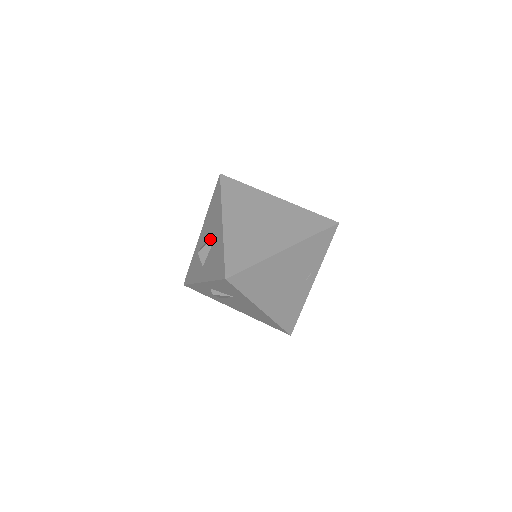
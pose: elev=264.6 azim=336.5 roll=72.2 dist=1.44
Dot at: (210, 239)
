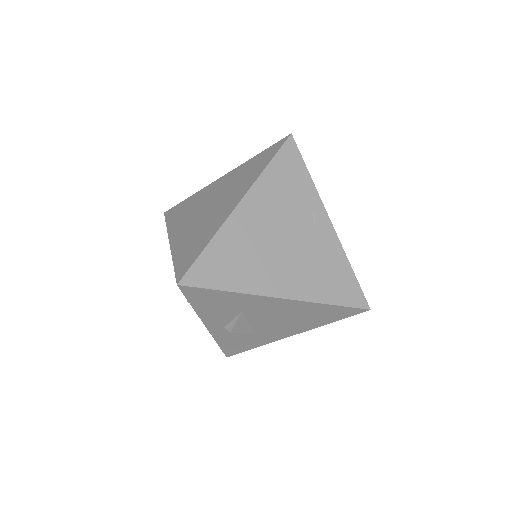
Dot at: occluded
